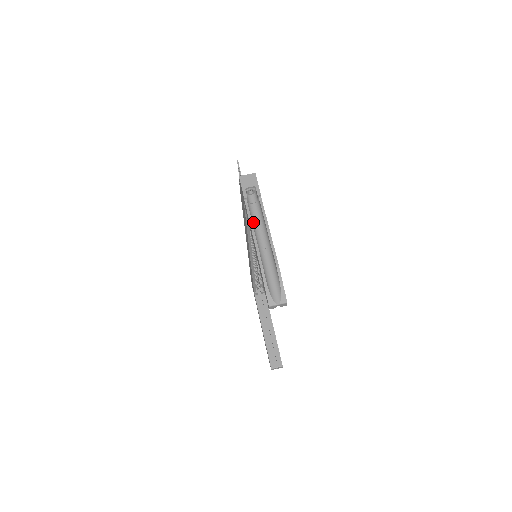
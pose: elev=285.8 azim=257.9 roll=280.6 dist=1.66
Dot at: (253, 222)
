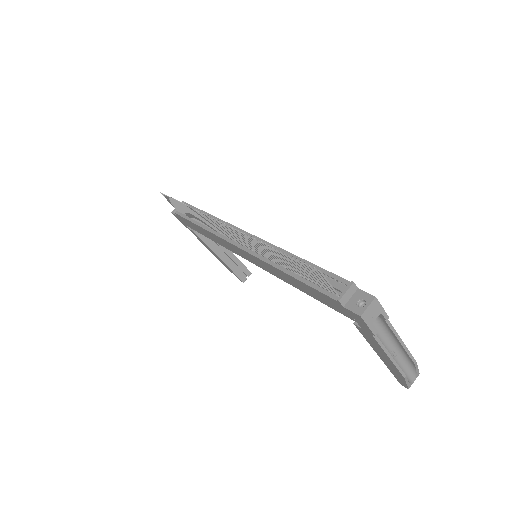
Dot at: occluded
